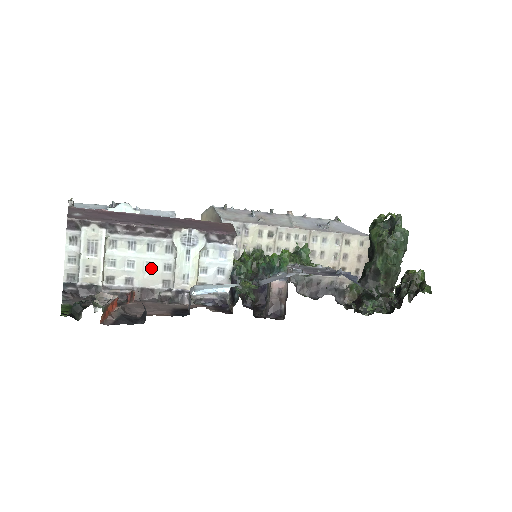
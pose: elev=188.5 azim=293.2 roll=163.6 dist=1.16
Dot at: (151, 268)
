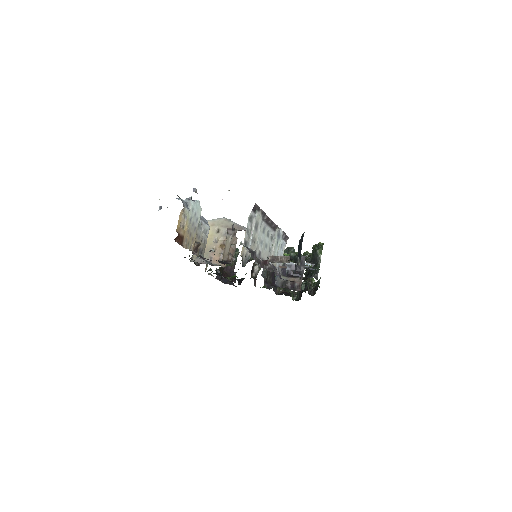
Dot at: (266, 248)
